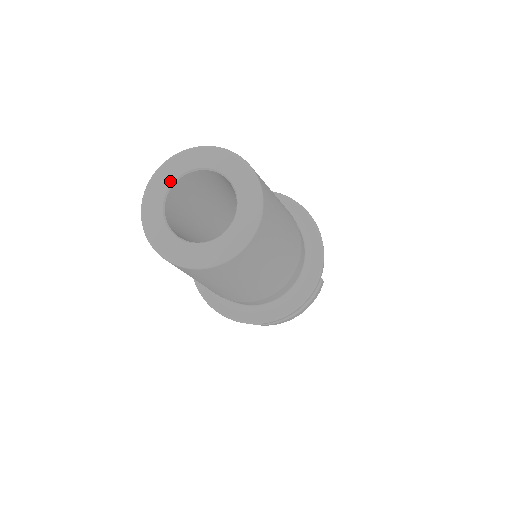
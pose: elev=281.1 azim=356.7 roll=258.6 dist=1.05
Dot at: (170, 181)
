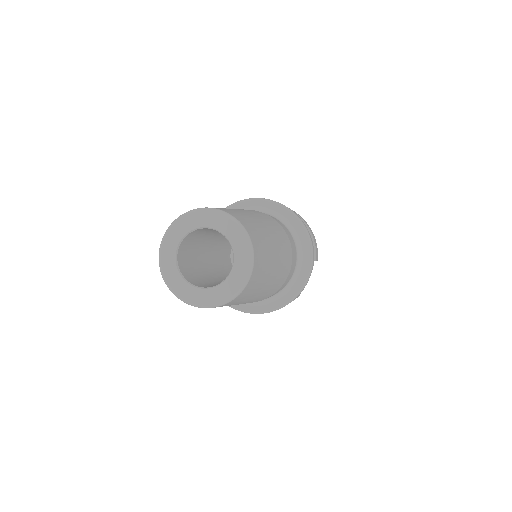
Dot at: (194, 227)
